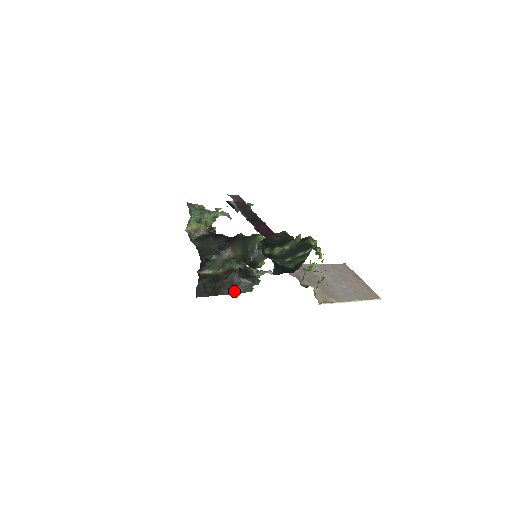
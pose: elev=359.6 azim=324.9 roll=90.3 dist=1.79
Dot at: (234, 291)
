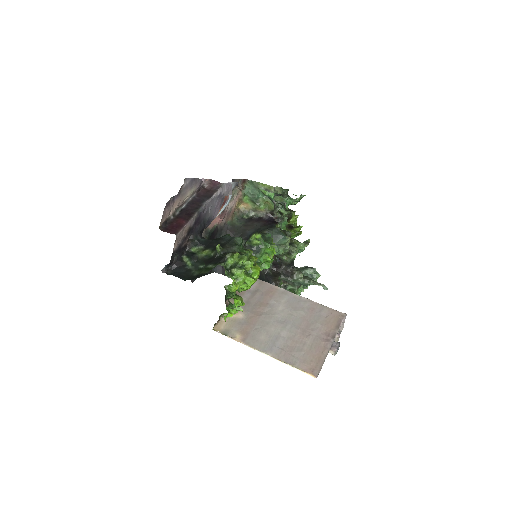
Dot at: occluded
